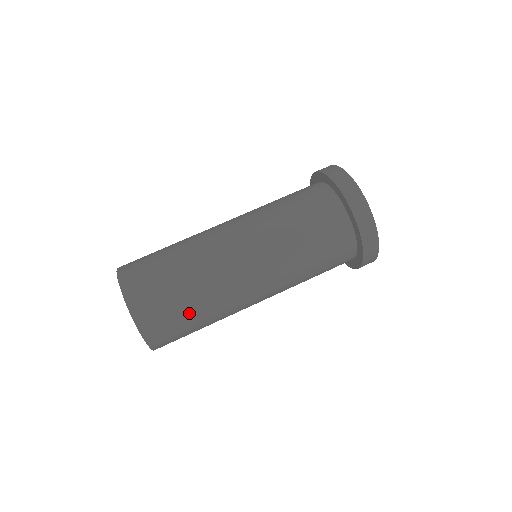
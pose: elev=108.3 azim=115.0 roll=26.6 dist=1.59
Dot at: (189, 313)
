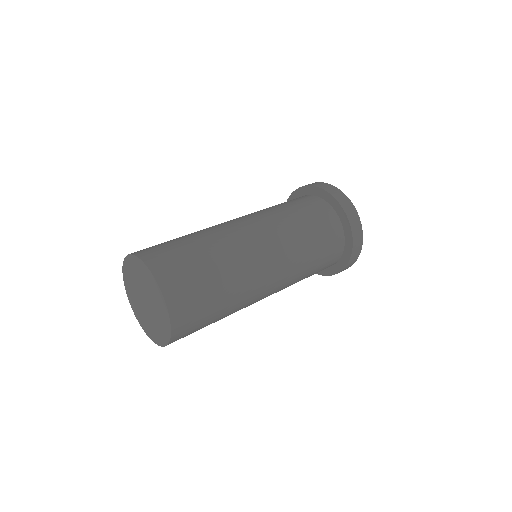
Dot at: (190, 246)
